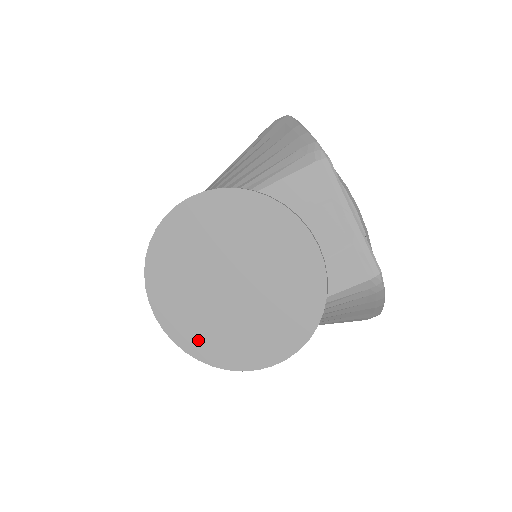
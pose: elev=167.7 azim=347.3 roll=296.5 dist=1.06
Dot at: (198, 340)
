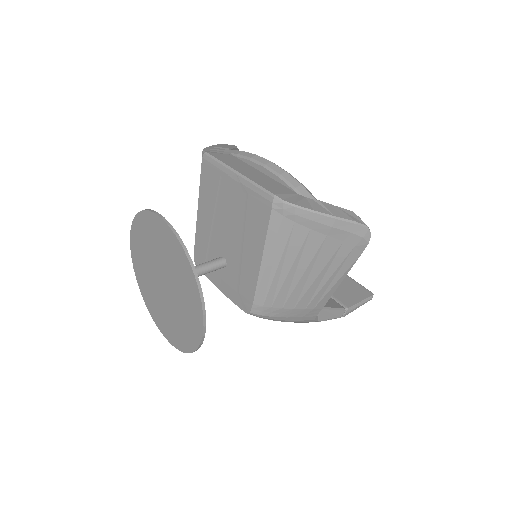
Dot at: (179, 338)
